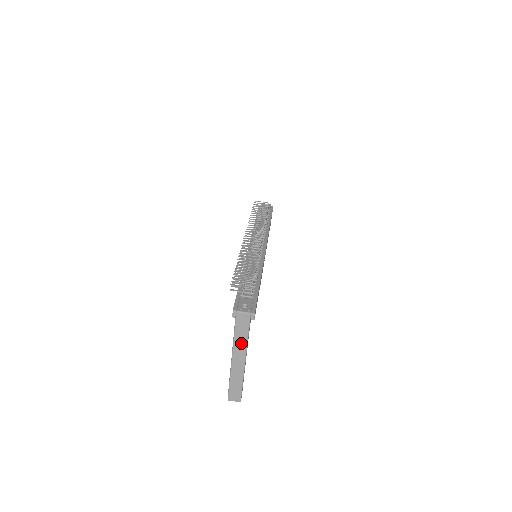
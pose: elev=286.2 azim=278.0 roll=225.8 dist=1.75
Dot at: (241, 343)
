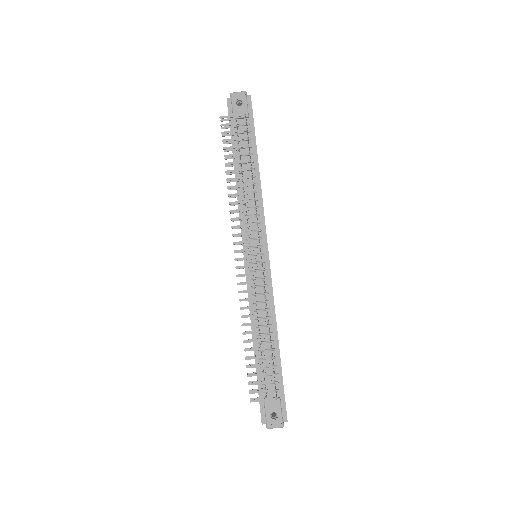
Dot at: occluded
